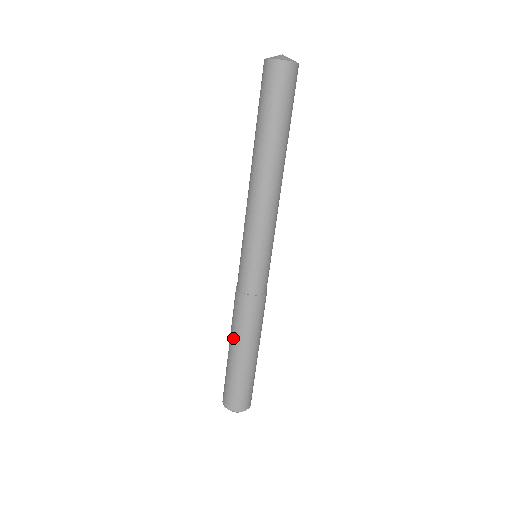
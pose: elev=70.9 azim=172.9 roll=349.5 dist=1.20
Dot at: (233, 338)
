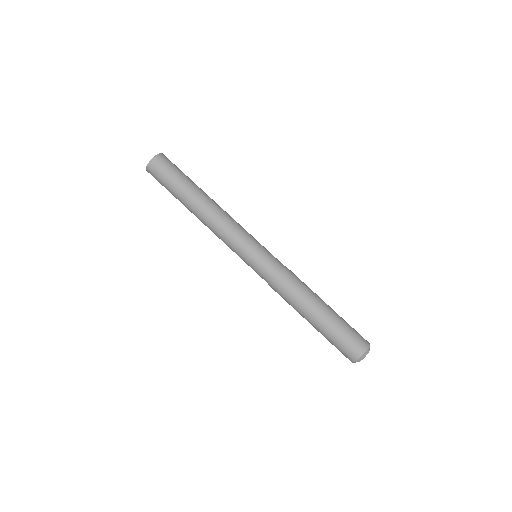
Dot at: (301, 313)
